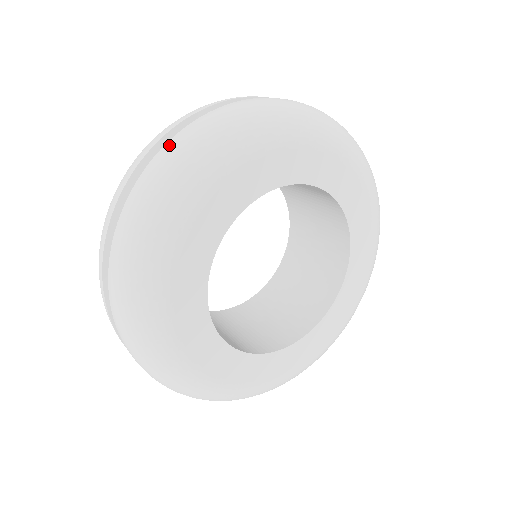
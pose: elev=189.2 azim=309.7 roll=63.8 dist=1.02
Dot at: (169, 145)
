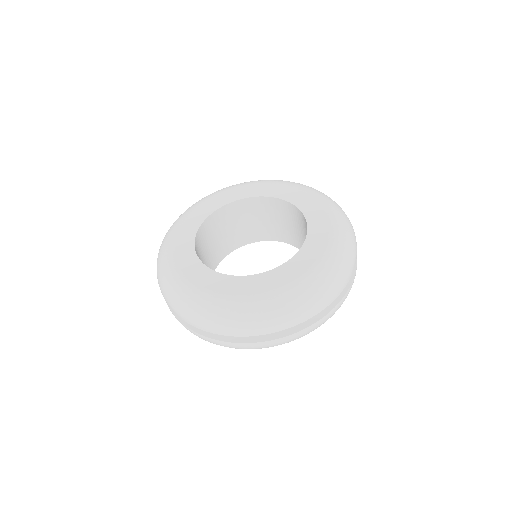
Dot at: occluded
